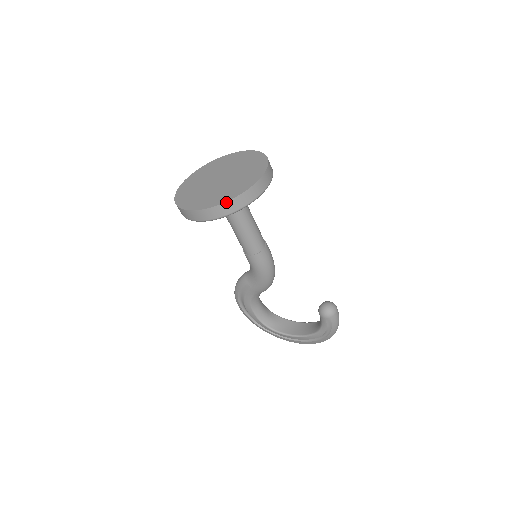
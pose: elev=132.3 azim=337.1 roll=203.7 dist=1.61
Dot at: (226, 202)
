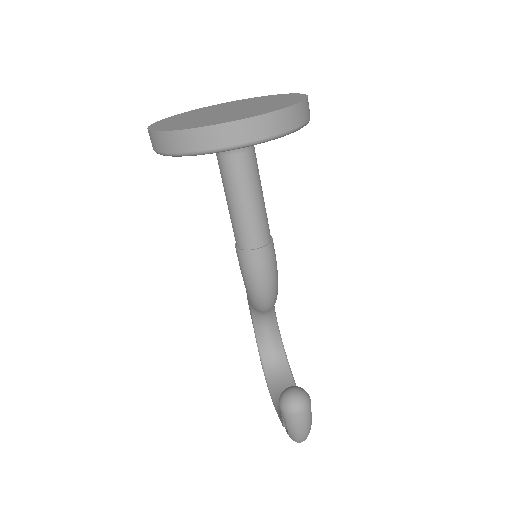
Dot at: (162, 131)
